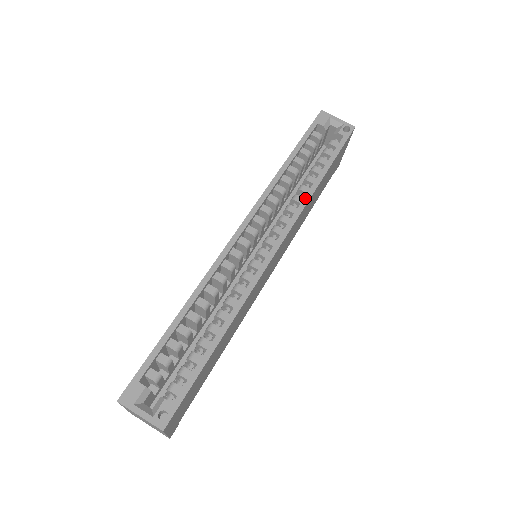
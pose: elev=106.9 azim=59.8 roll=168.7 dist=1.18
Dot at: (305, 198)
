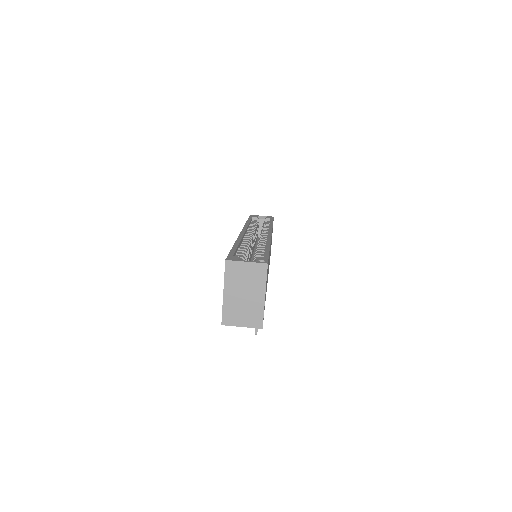
Dot at: (270, 226)
